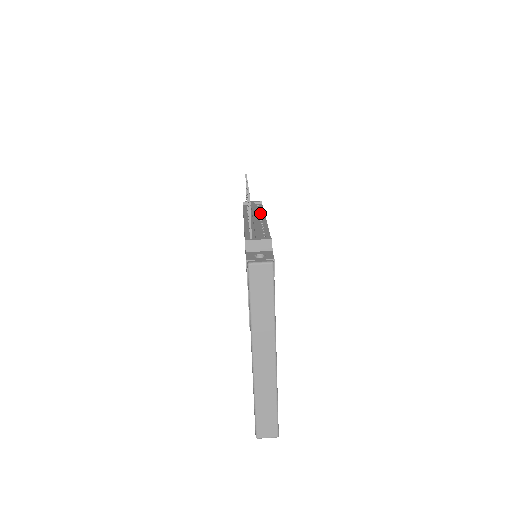
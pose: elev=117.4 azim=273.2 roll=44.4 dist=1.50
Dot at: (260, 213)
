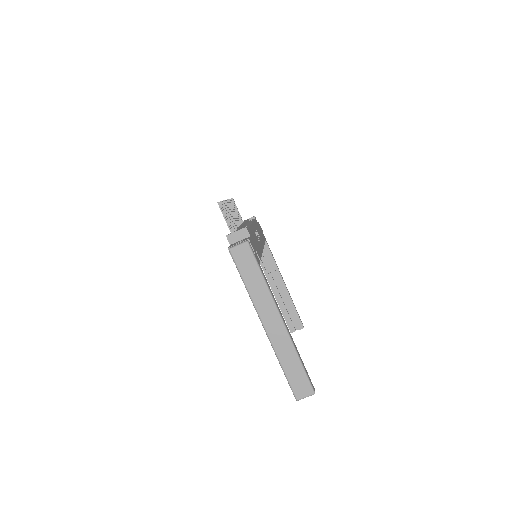
Dot at: (250, 222)
